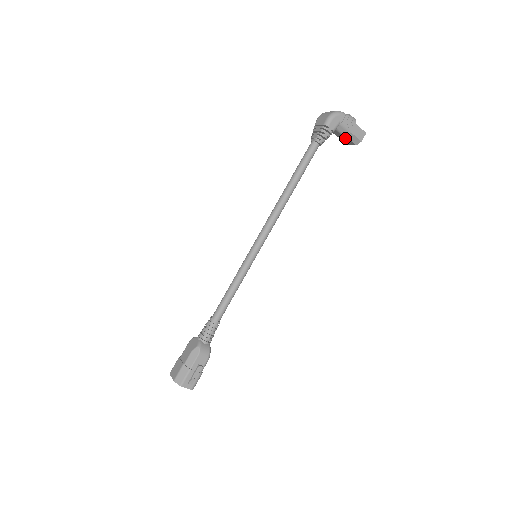
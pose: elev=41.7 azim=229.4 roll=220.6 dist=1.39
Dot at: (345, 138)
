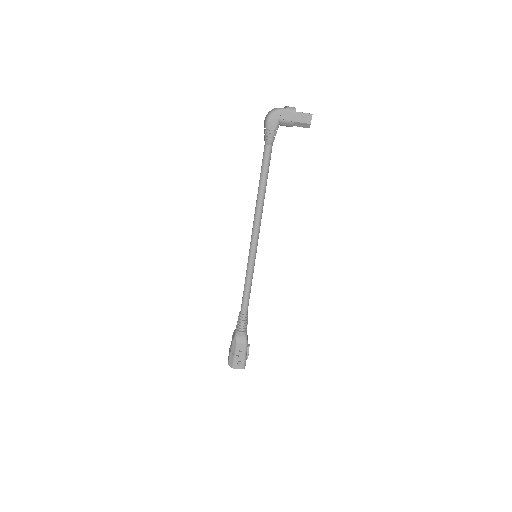
Dot at: occluded
